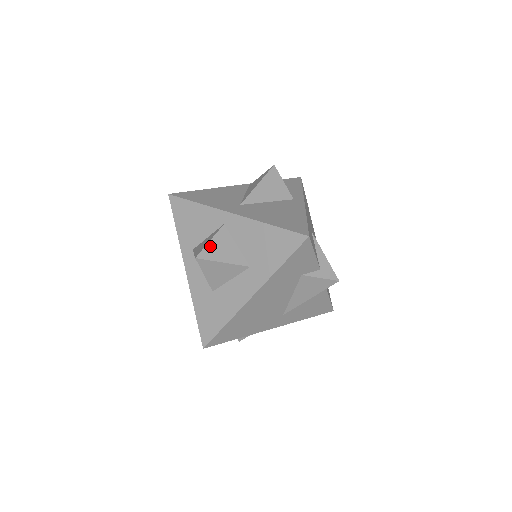
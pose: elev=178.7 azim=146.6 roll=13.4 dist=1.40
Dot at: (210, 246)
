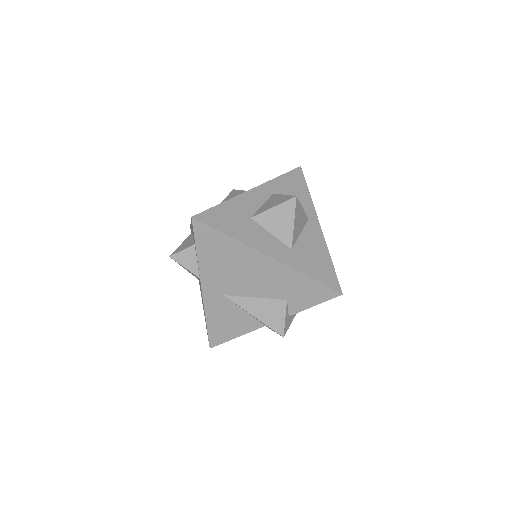
Dot at: (301, 209)
